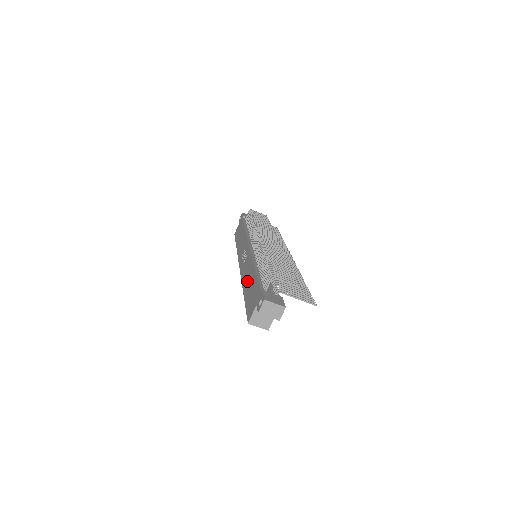
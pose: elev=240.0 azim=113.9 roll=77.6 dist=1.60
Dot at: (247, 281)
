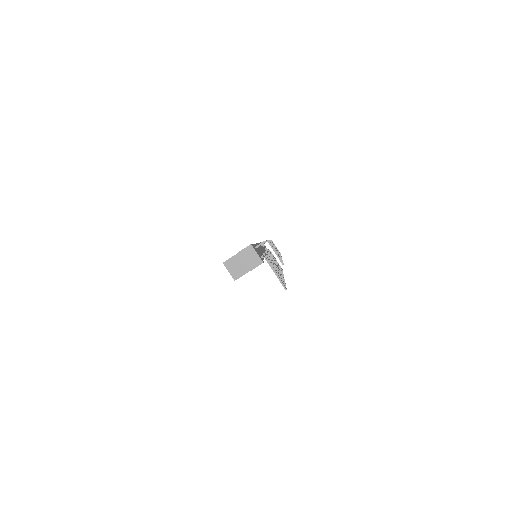
Dot at: occluded
